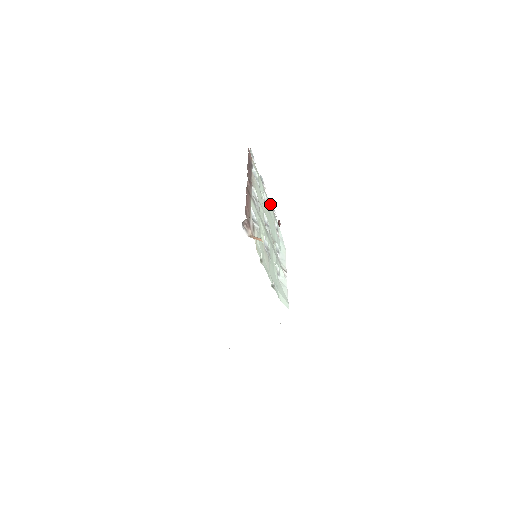
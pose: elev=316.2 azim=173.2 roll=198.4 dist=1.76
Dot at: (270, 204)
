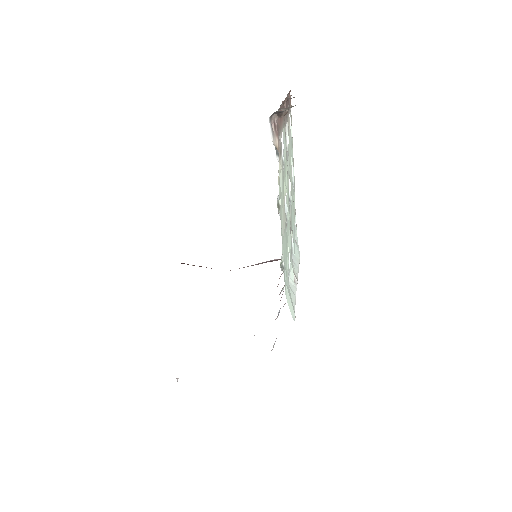
Dot at: (294, 190)
